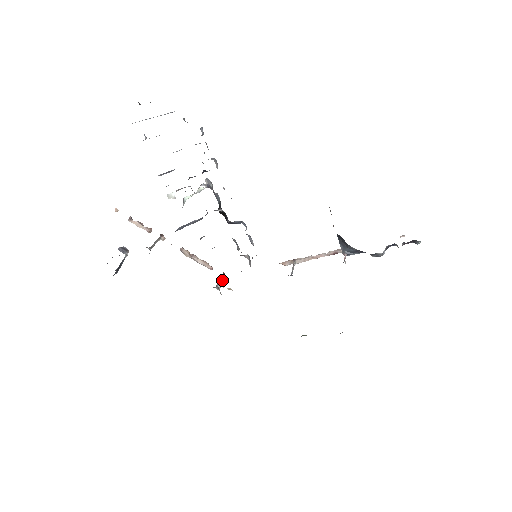
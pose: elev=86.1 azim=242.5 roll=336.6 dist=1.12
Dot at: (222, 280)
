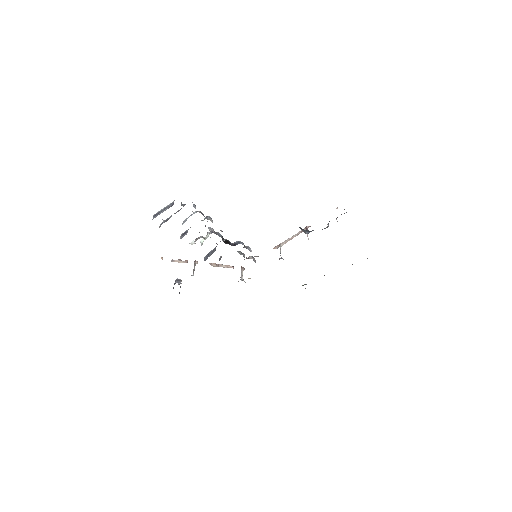
Dot at: (242, 272)
